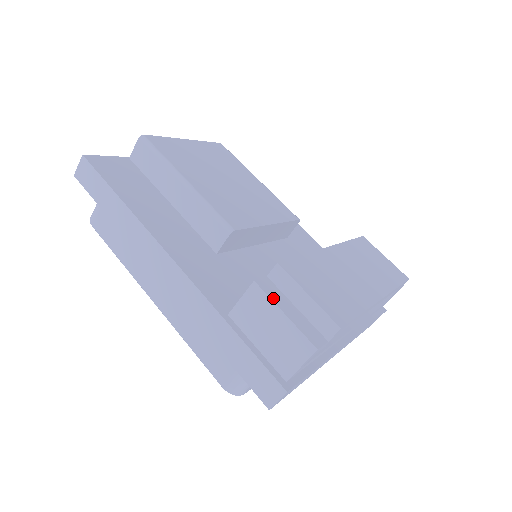
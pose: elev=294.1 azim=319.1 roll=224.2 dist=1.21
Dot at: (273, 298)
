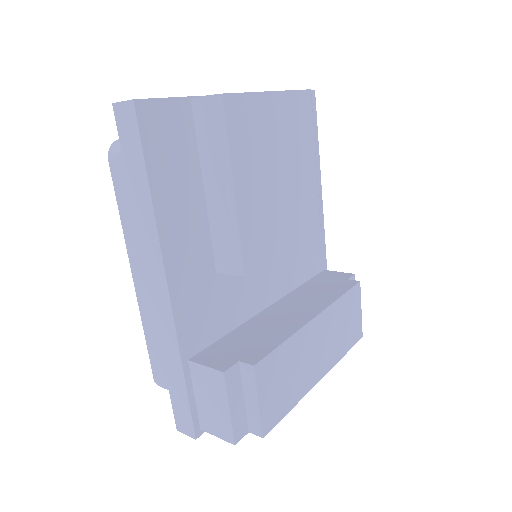
Dot at: (230, 392)
